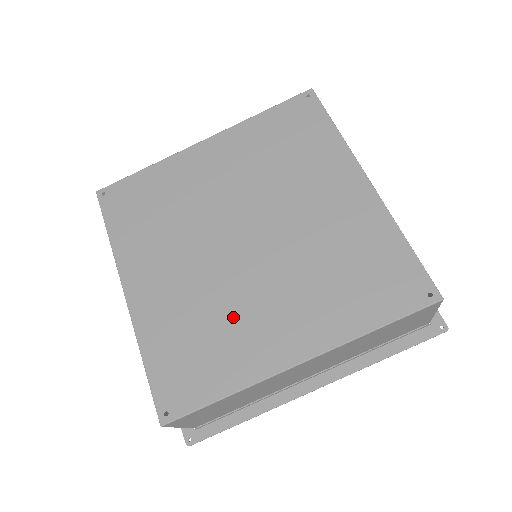
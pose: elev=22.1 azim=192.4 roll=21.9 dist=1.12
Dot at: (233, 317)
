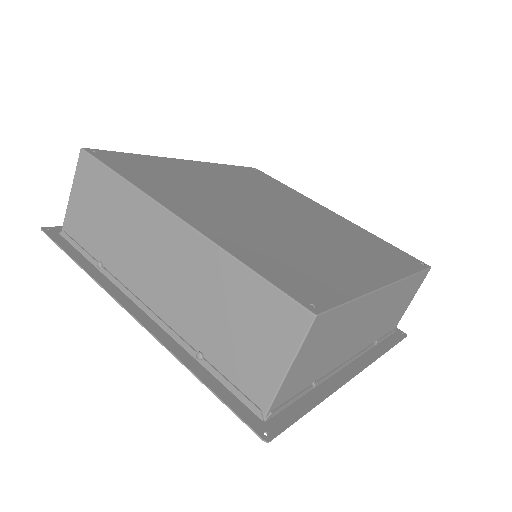
Dot at: (310, 251)
